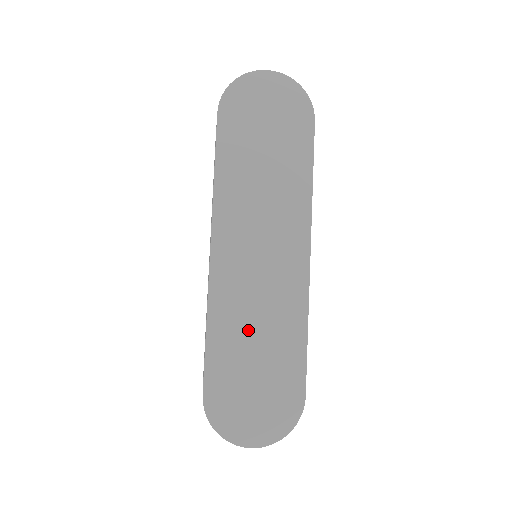
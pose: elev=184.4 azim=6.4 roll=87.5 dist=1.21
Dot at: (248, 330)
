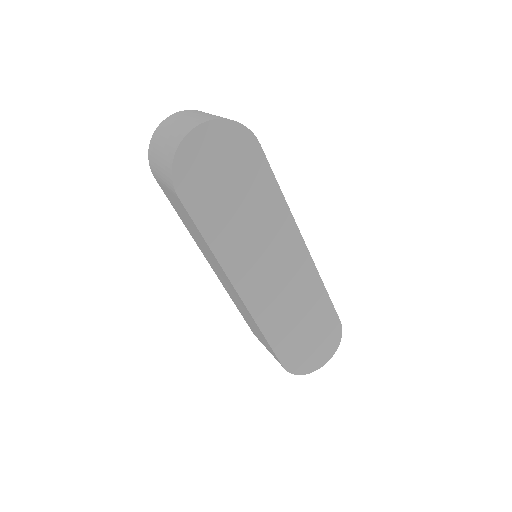
Dot at: (290, 317)
